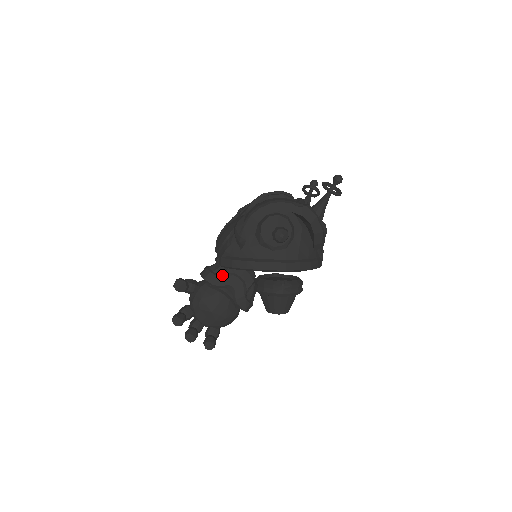
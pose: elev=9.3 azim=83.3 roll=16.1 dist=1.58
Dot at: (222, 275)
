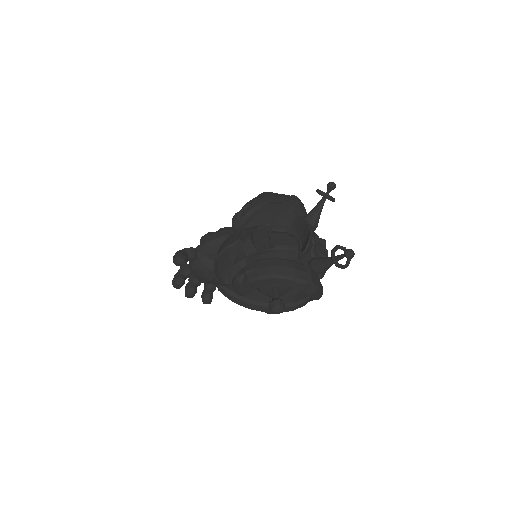
Dot at: occluded
